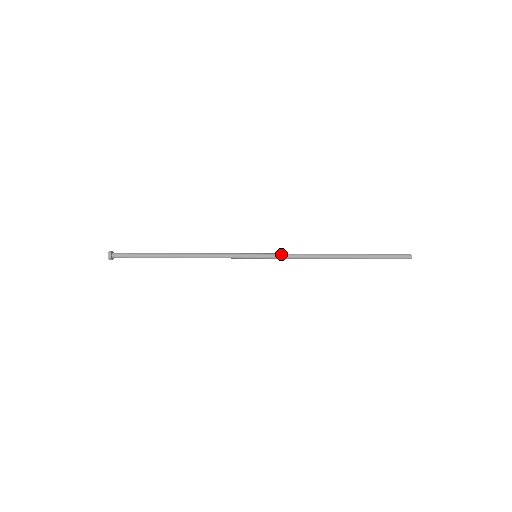
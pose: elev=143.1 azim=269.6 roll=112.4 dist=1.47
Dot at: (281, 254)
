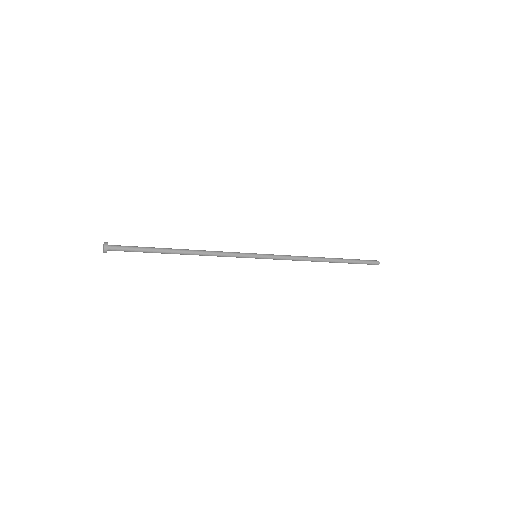
Dot at: (277, 255)
